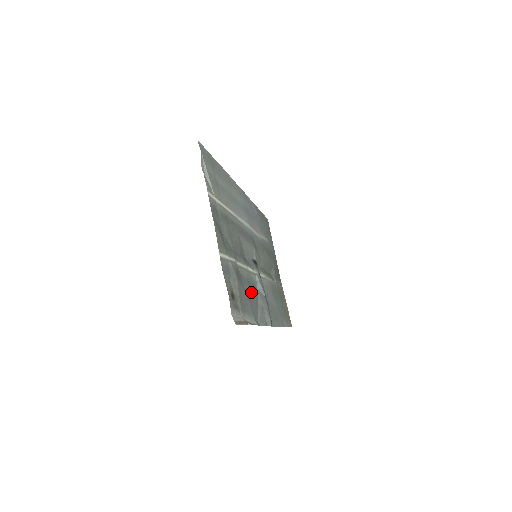
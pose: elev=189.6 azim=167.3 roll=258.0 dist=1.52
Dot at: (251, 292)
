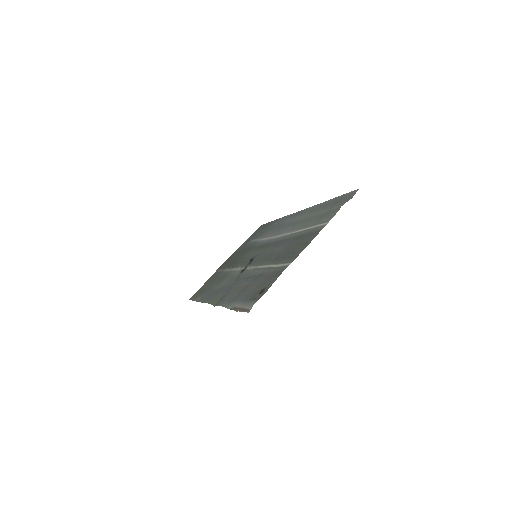
Dot at: (245, 283)
